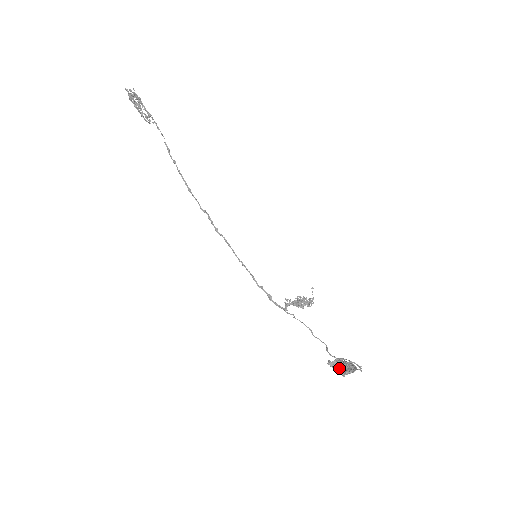
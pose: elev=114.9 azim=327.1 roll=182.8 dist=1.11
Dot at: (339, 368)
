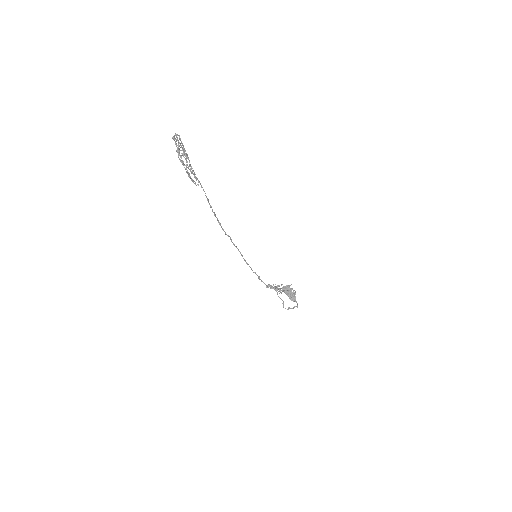
Dot at: (287, 294)
